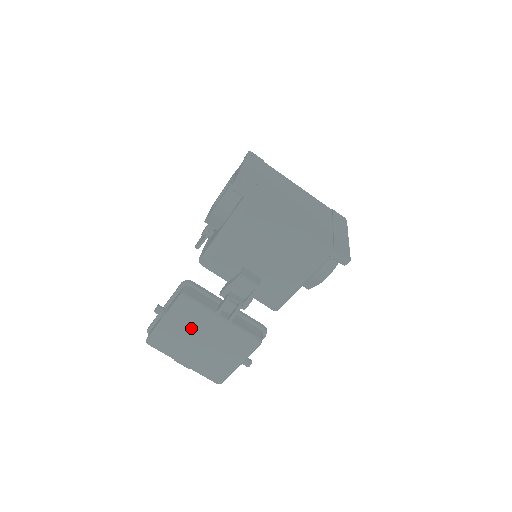
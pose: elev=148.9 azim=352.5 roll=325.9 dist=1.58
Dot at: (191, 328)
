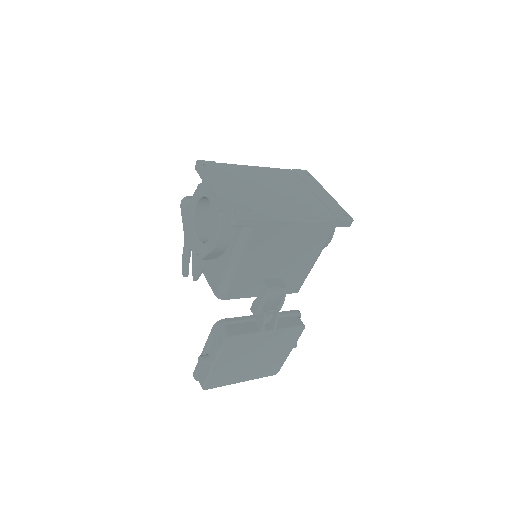
Dot at: (242, 355)
